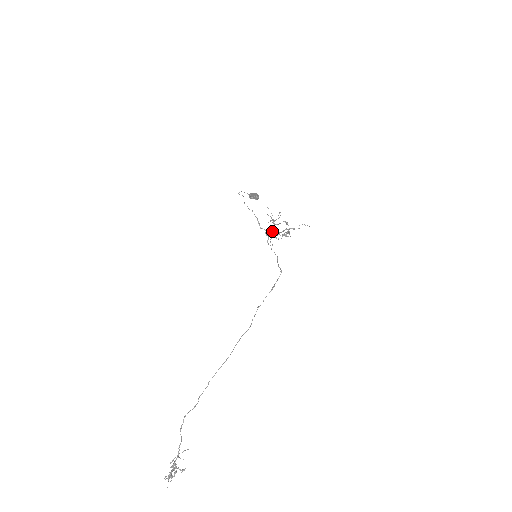
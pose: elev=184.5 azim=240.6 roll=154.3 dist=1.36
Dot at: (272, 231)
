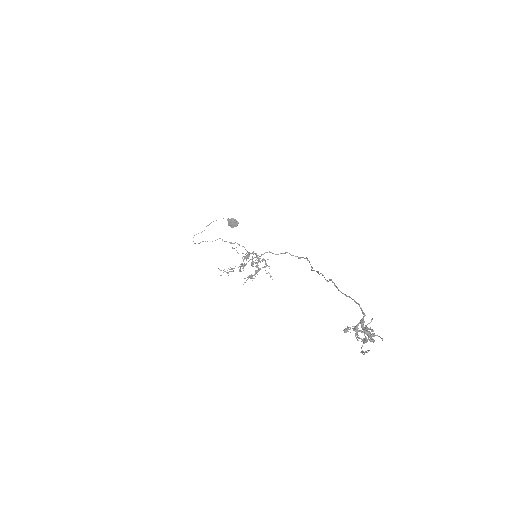
Dot at: (240, 268)
